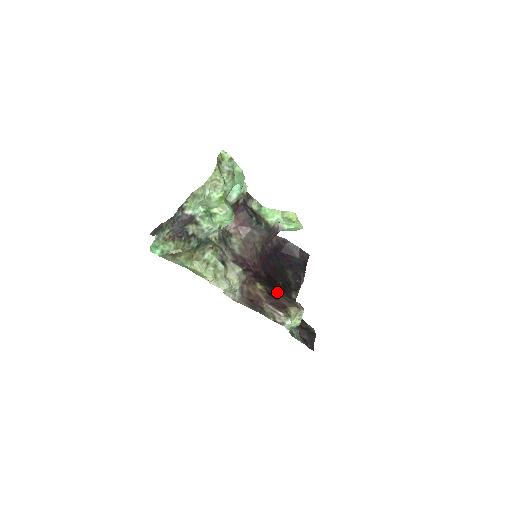
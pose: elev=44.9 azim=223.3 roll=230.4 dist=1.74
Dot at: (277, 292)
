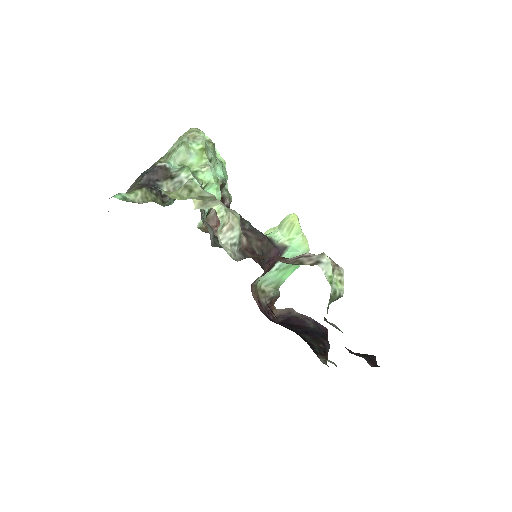
Dot at: occluded
